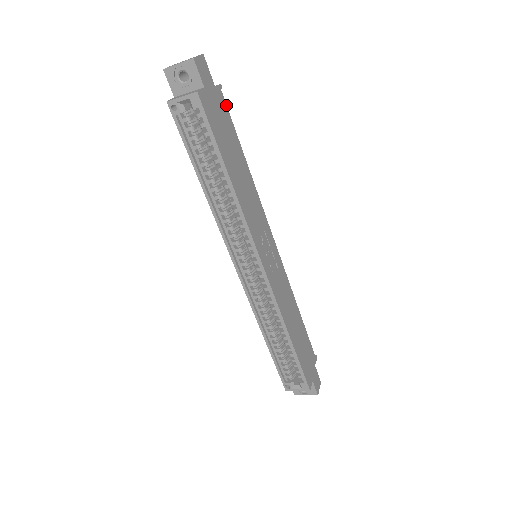
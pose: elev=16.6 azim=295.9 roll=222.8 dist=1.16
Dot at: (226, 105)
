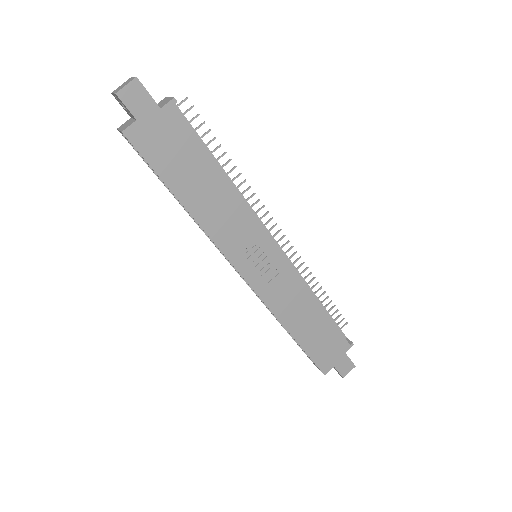
Dot at: (184, 120)
